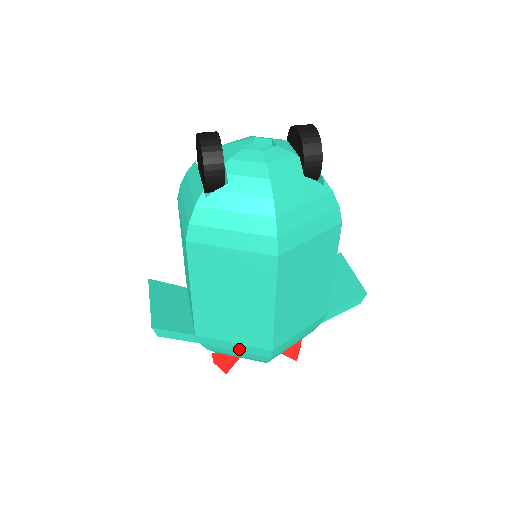
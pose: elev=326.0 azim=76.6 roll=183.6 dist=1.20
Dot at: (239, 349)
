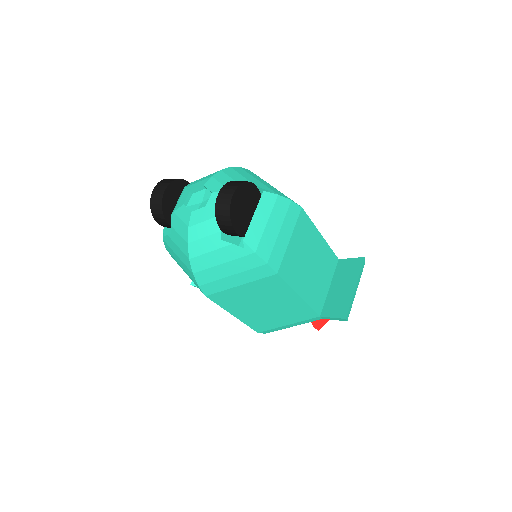
Dot at: occluded
